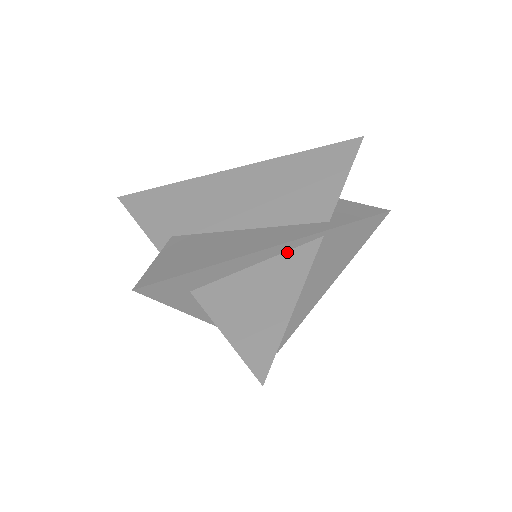
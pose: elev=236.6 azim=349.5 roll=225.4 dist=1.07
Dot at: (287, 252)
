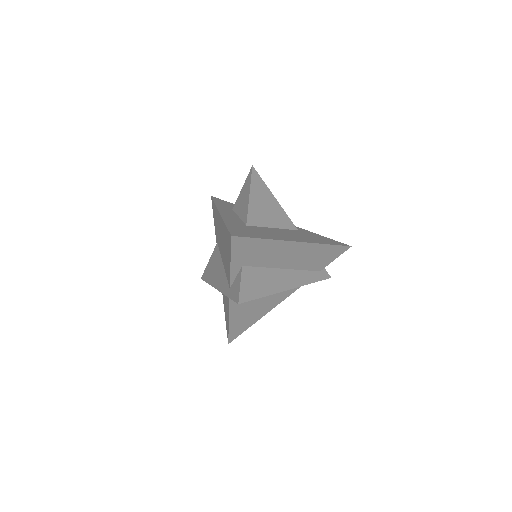
Dot at: occluded
